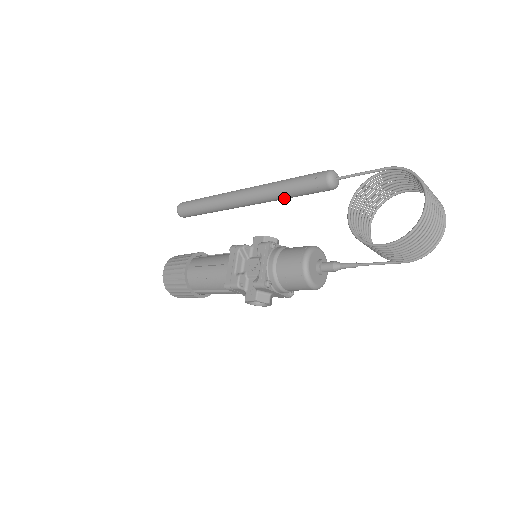
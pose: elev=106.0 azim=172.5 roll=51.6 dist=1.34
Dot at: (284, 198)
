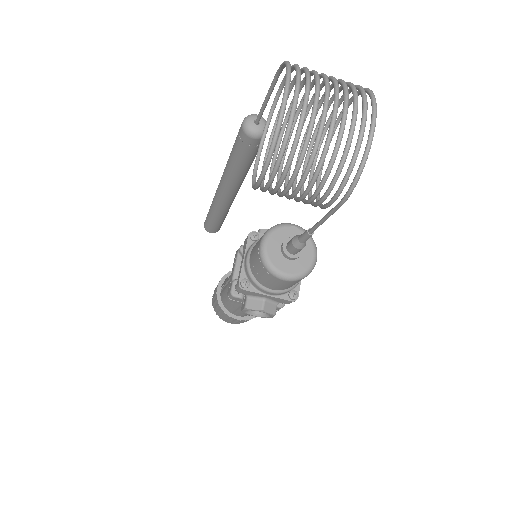
Dot at: (239, 173)
